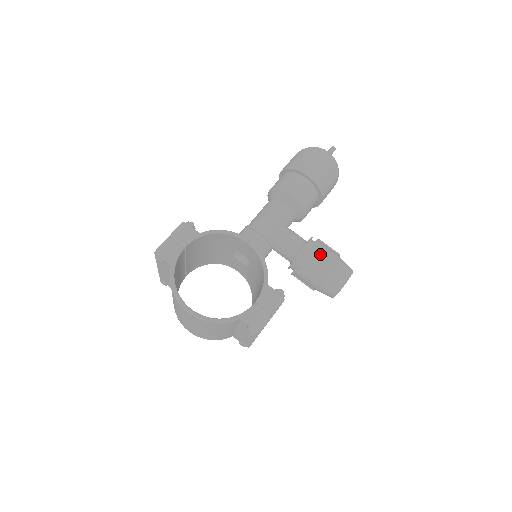
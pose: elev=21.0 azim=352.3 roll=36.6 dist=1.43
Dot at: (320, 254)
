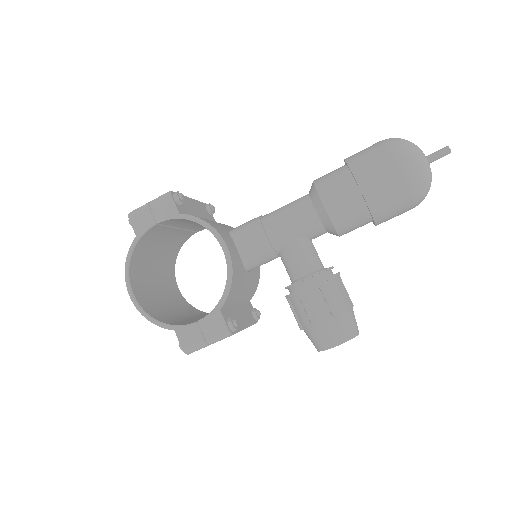
Dot at: (317, 299)
